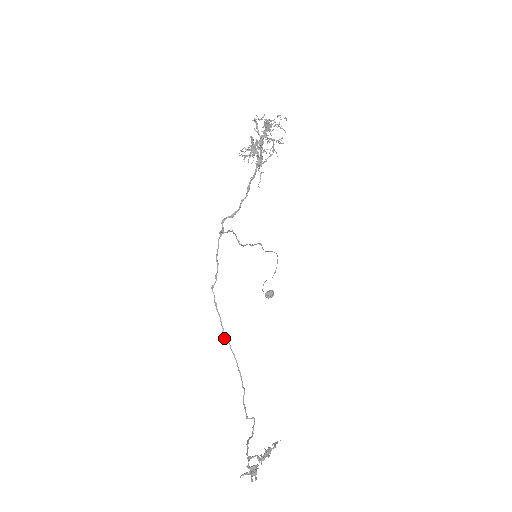
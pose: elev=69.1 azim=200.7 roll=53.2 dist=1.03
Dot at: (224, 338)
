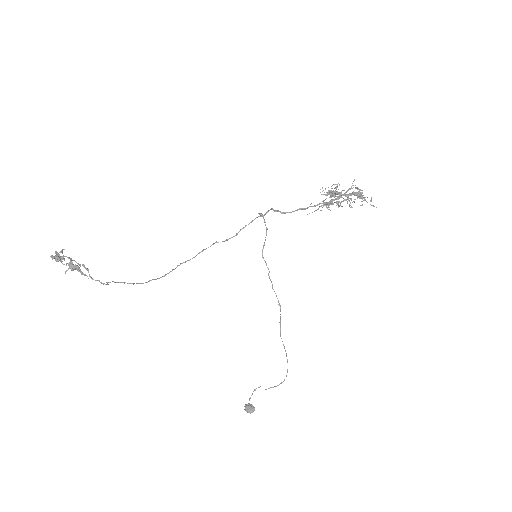
Dot at: (177, 266)
